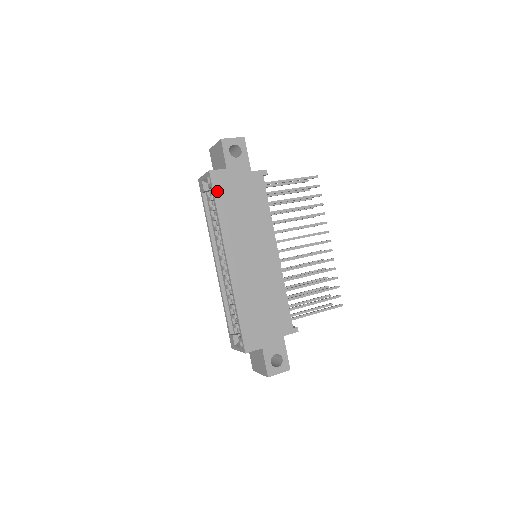
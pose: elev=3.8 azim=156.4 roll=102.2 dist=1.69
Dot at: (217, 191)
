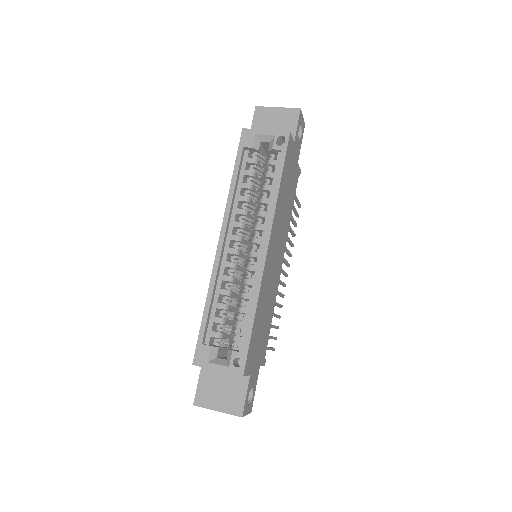
Dot at: (286, 159)
